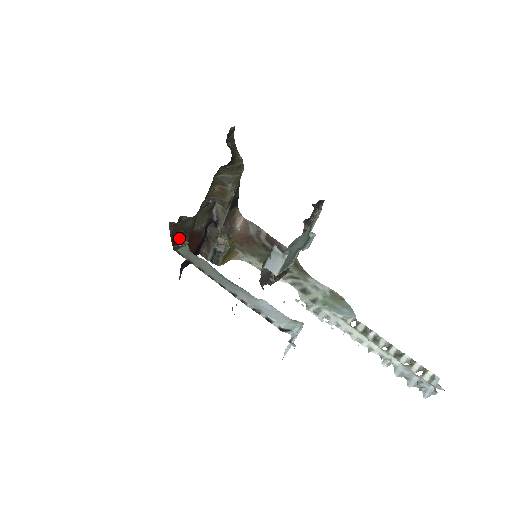
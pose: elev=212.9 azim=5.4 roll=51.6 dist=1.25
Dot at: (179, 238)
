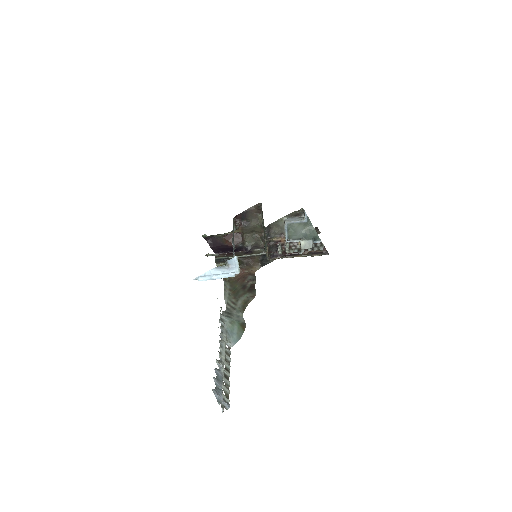
Dot at: (241, 221)
